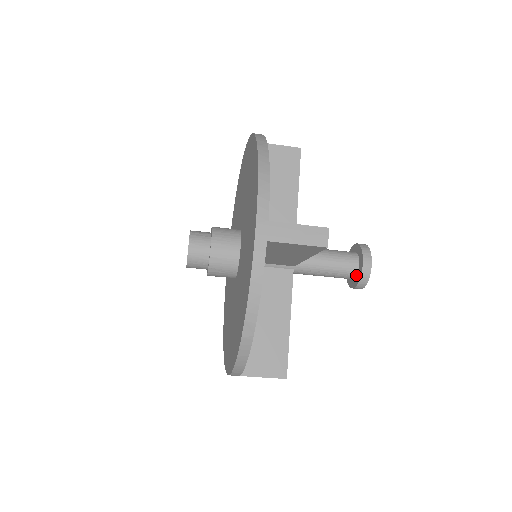
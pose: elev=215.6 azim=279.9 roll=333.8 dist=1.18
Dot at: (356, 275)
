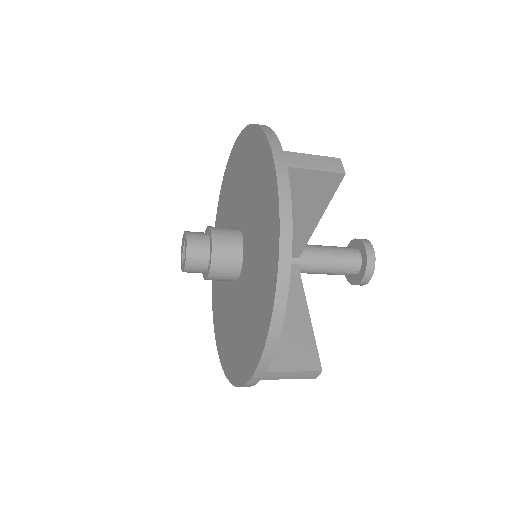
Dot at: (352, 275)
